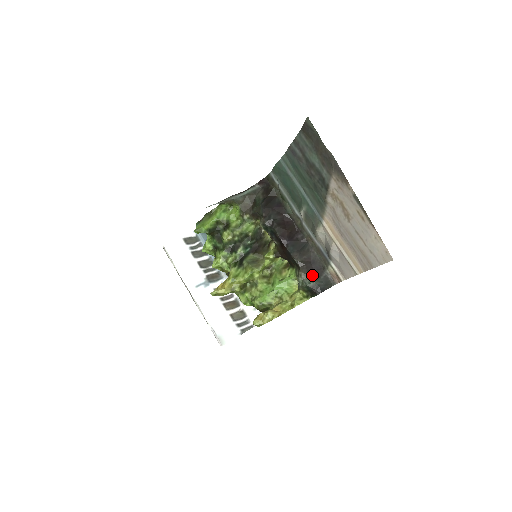
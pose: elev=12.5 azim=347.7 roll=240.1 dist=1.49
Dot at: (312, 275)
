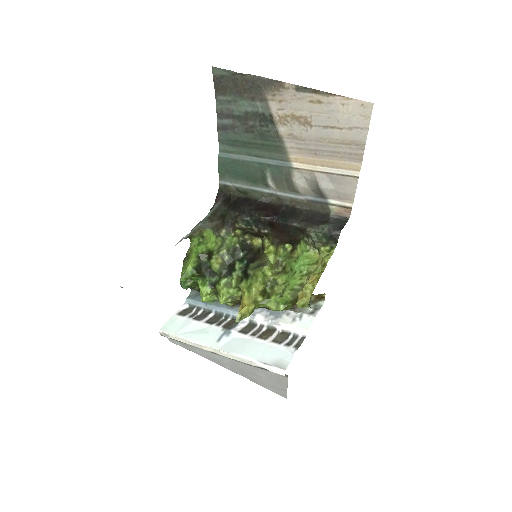
Dot at: (320, 223)
